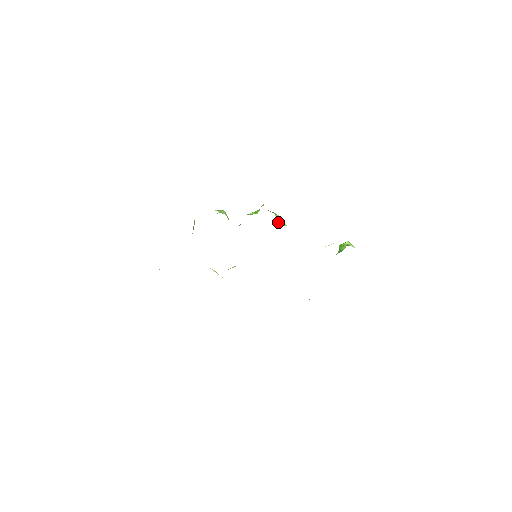
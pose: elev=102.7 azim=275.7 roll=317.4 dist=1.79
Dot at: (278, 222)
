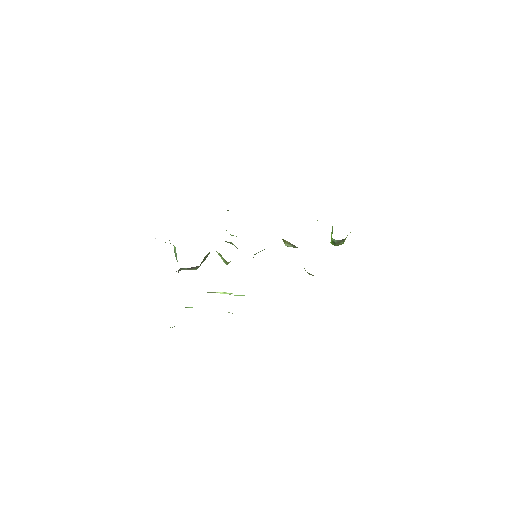
Dot at: occluded
